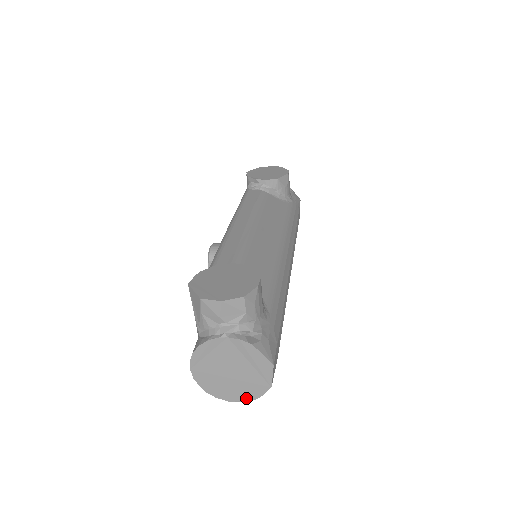
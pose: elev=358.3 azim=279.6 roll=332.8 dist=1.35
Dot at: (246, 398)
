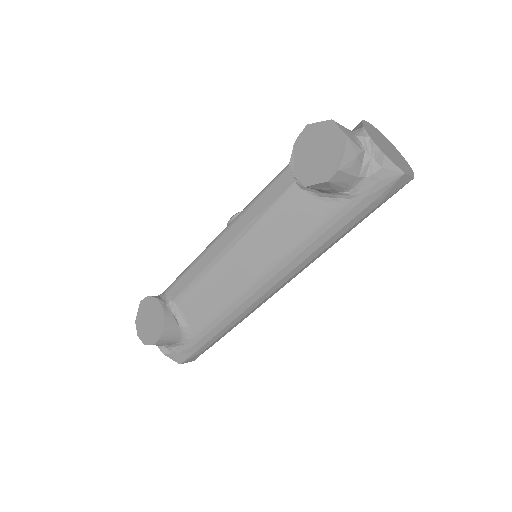
Dot at: occluded
